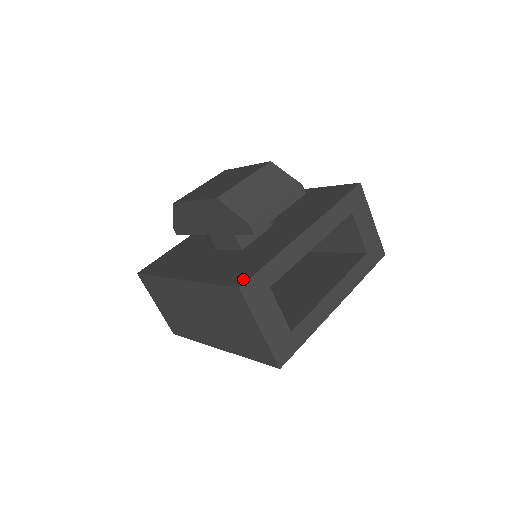
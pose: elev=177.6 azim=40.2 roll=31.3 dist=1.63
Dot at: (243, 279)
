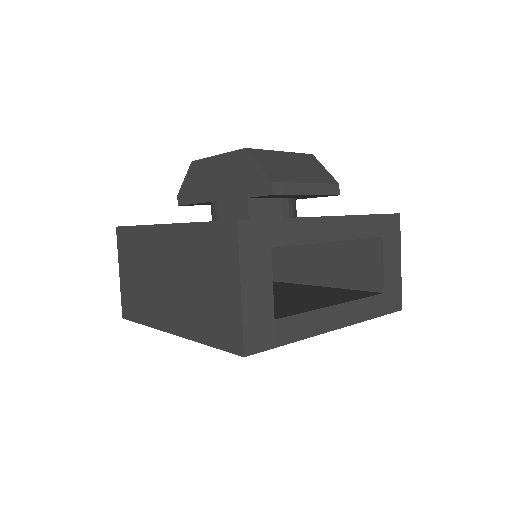
Dot at: occluded
